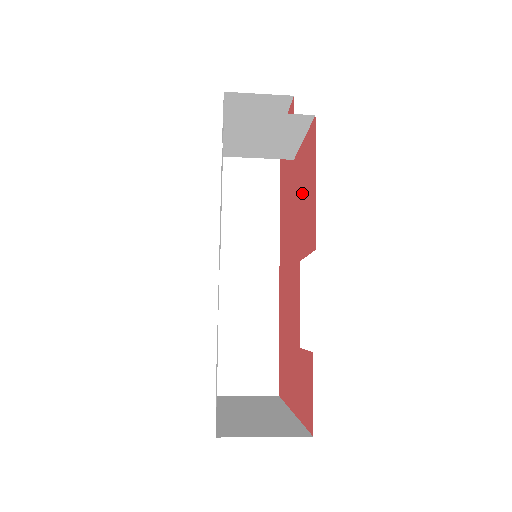
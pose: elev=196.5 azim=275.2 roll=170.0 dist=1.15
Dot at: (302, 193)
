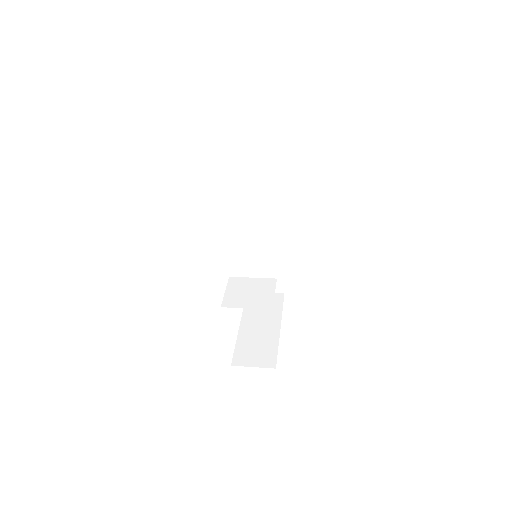
Dot at: occluded
